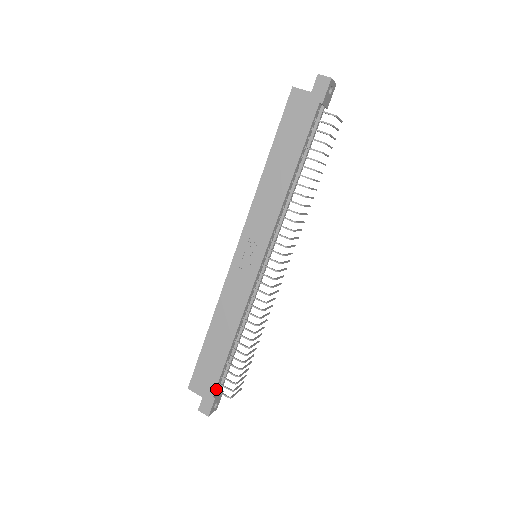
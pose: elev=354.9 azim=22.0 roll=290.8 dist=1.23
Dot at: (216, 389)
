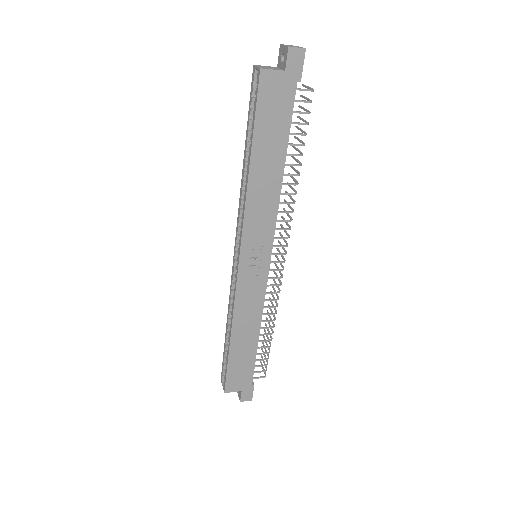
Dot at: (252, 378)
